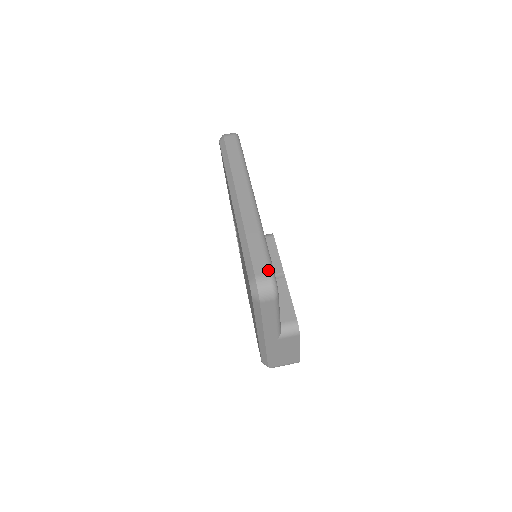
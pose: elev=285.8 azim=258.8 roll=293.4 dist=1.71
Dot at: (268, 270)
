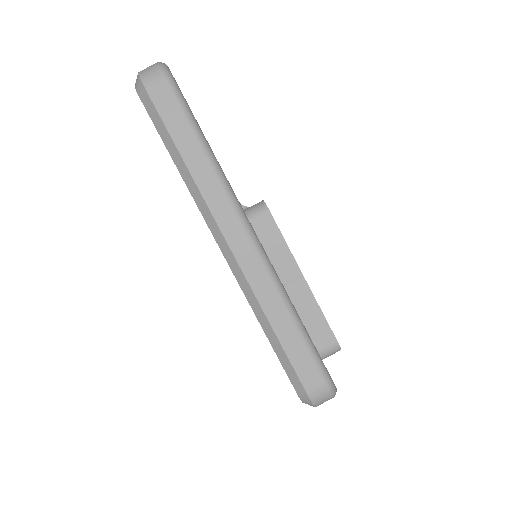
Dot at: (322, 378)
